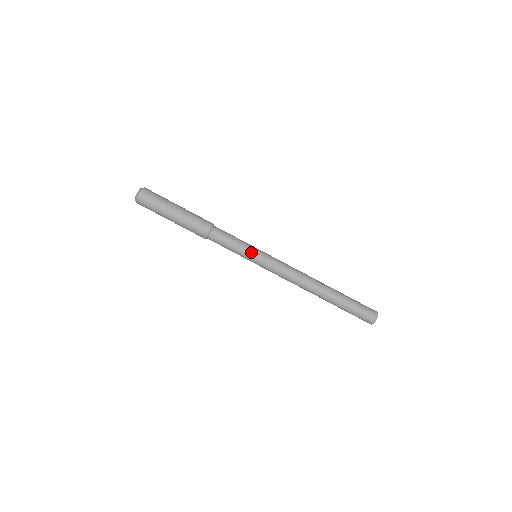
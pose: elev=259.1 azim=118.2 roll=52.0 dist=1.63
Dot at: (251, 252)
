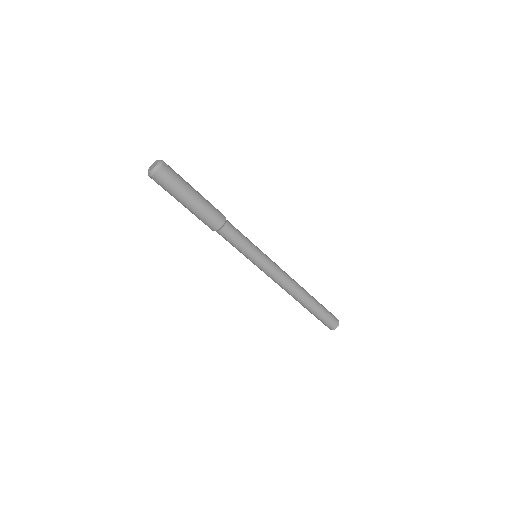
Dot at: (249, 258)
